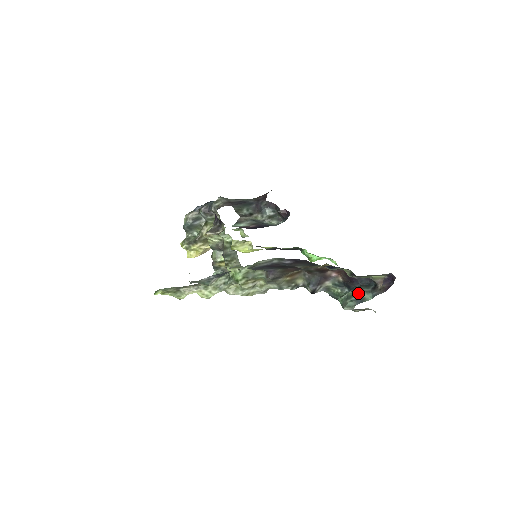
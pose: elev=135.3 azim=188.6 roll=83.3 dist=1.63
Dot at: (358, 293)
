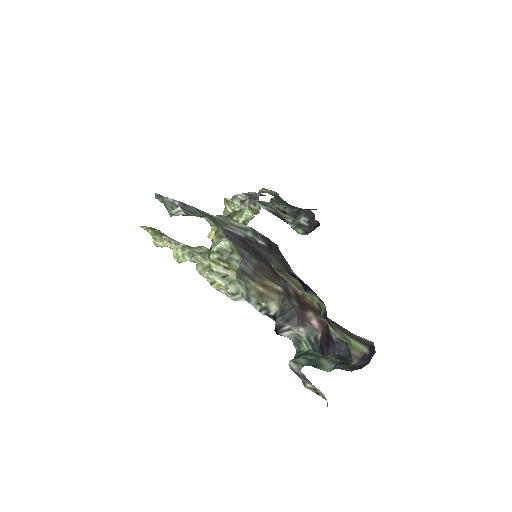
Dot at: (321, 356)
